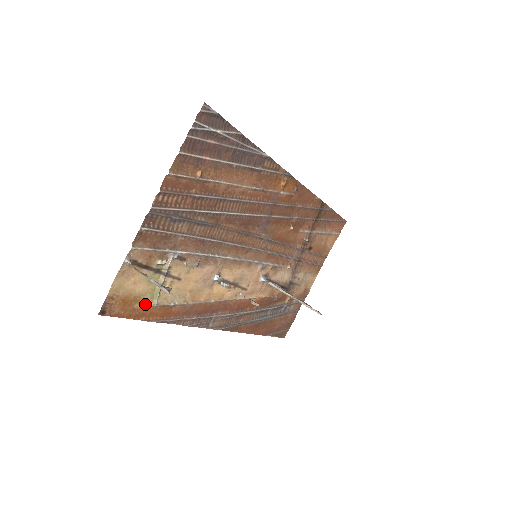
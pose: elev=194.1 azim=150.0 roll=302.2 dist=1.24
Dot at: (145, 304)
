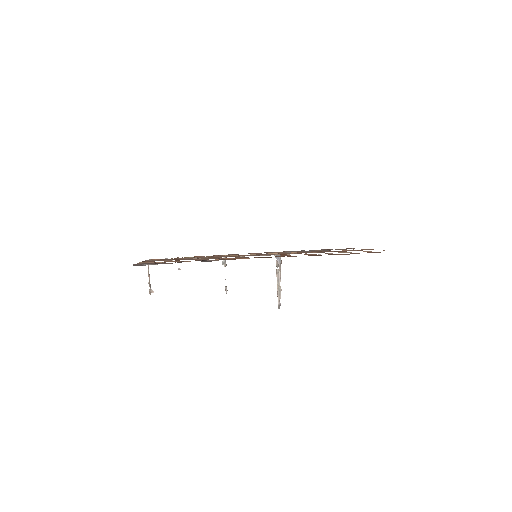
Dot at: occluded
